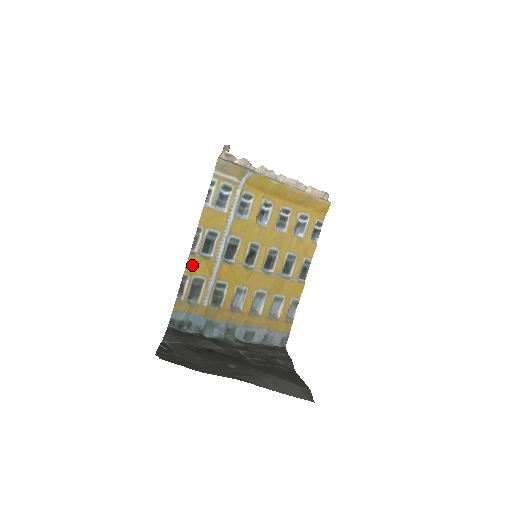
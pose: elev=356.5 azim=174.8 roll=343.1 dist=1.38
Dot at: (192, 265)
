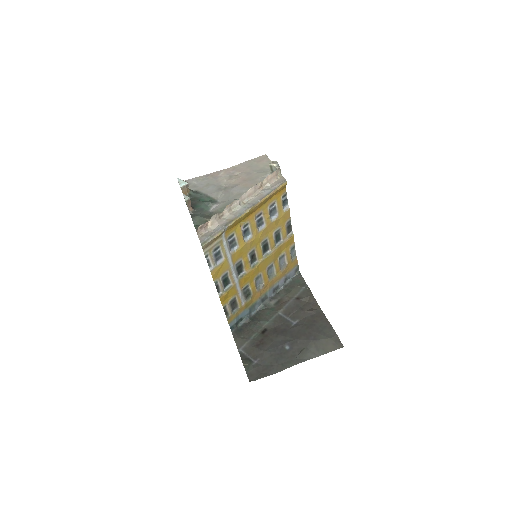
Dot at: (224, 299)
